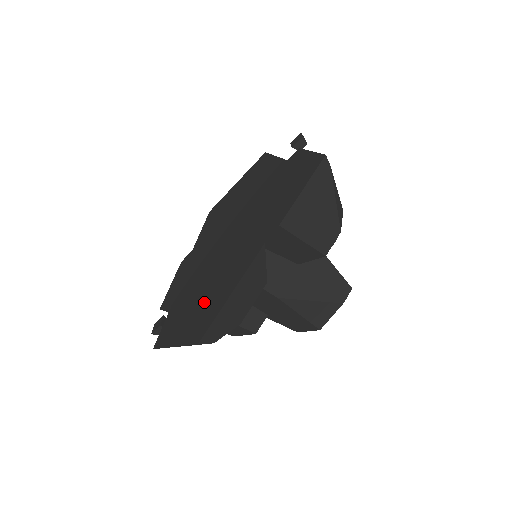
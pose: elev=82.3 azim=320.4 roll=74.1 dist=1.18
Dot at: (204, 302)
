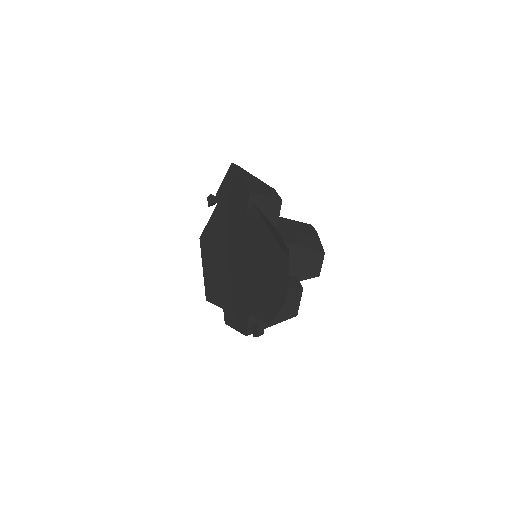
Dot at: (262, 261)
